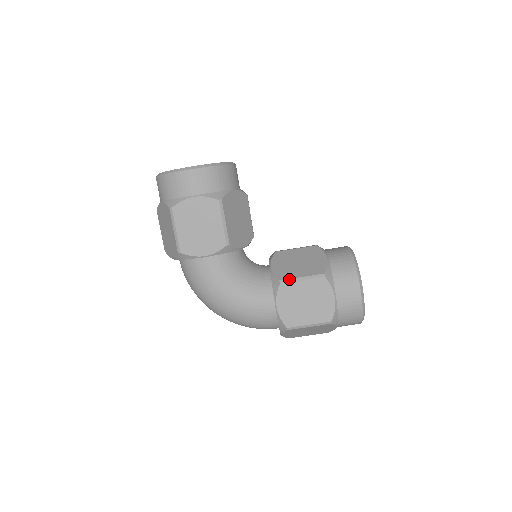
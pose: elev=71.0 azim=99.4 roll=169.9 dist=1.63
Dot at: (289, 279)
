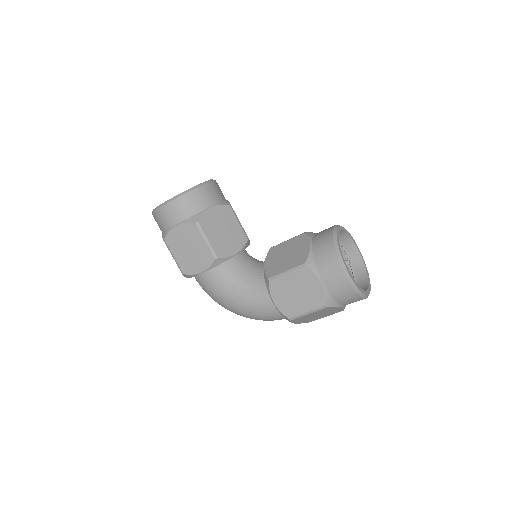
Dot at: (276, 275)
